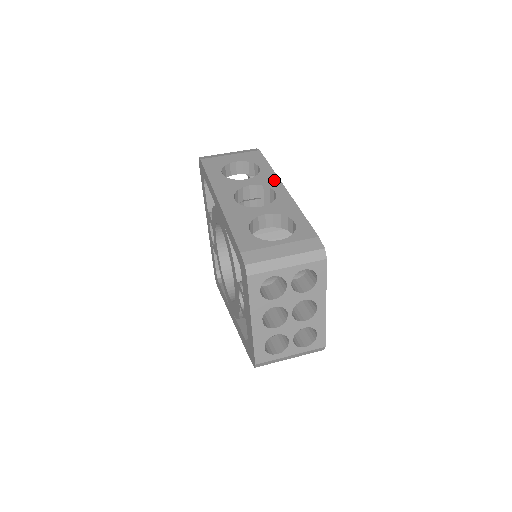
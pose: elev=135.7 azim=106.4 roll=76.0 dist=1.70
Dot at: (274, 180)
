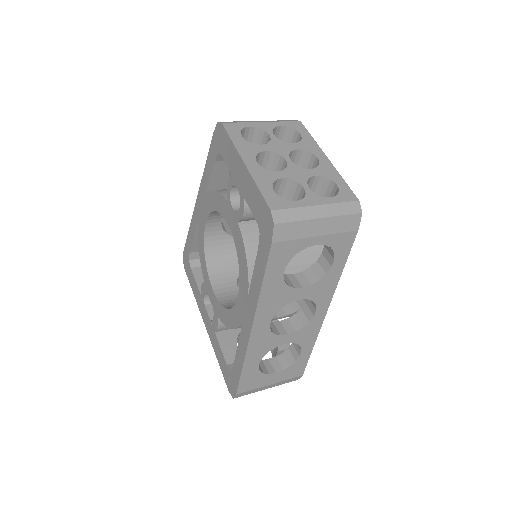
Dot at: occluded
